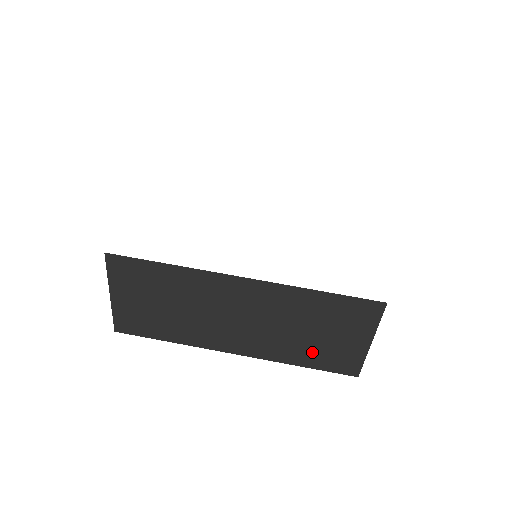
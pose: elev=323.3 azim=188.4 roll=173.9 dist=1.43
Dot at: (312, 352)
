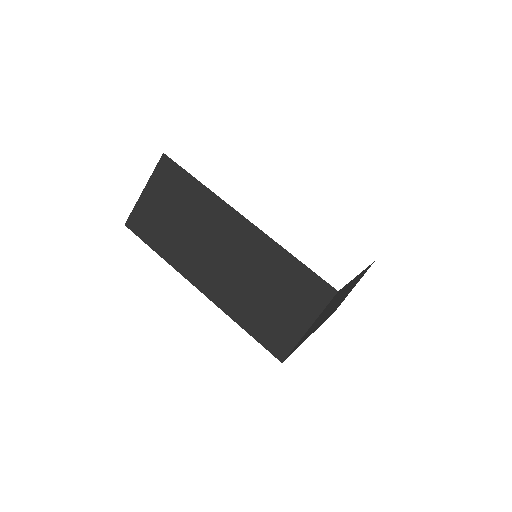
Dot at: occluded
